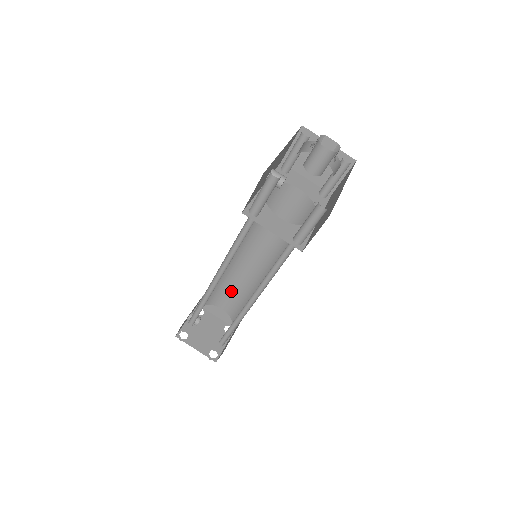
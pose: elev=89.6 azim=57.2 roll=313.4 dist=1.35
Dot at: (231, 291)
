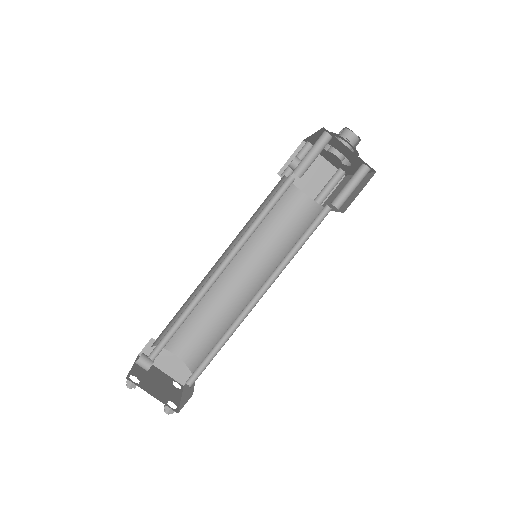
Dot at: (195, 325)
